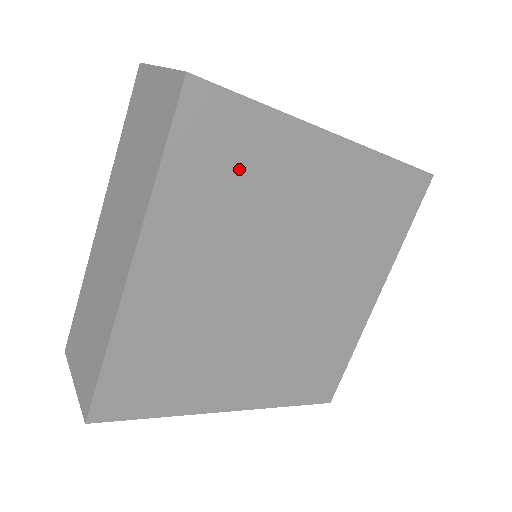
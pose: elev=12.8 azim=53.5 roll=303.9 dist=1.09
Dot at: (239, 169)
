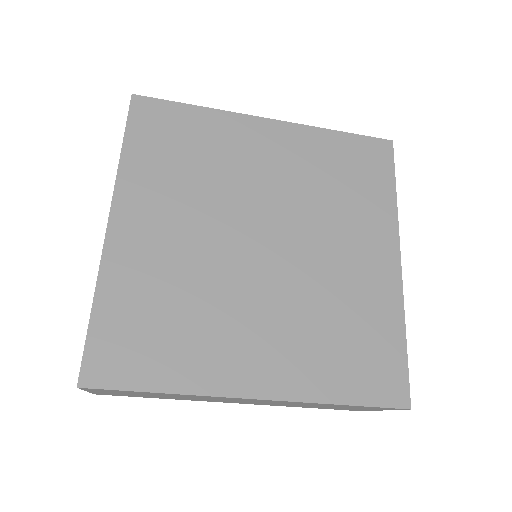
Dot at: (188, 147)
